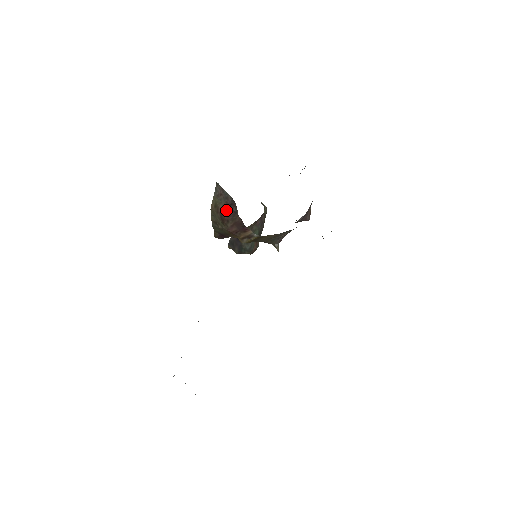
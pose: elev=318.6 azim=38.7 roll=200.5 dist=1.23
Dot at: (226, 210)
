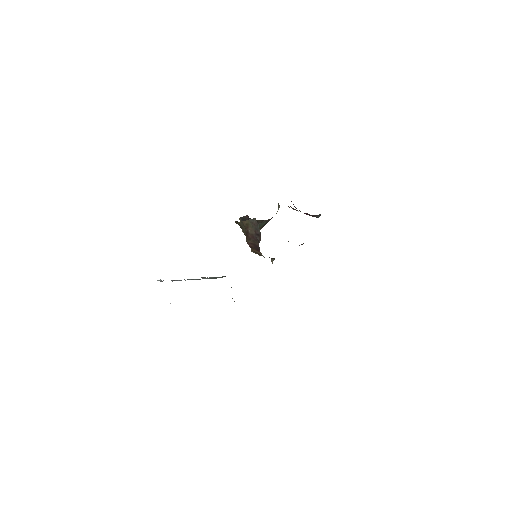
Dot at: (253, 234)
